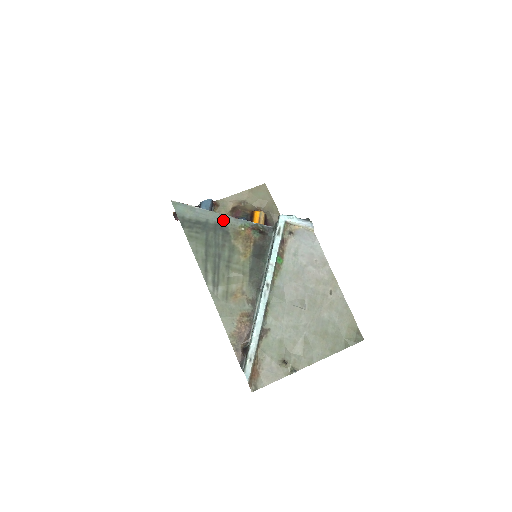
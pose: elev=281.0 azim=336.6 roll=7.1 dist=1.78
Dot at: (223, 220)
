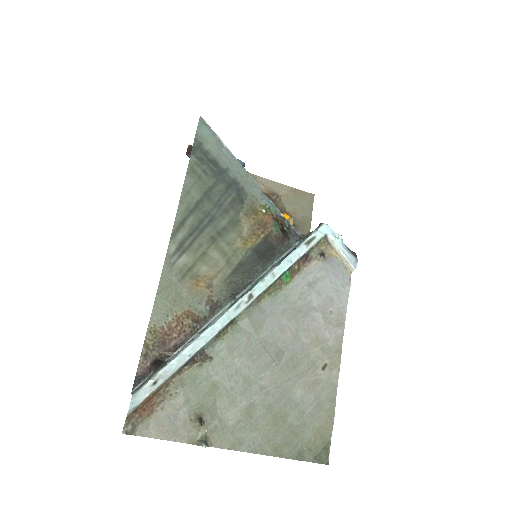
Dot at: (247, 183)
